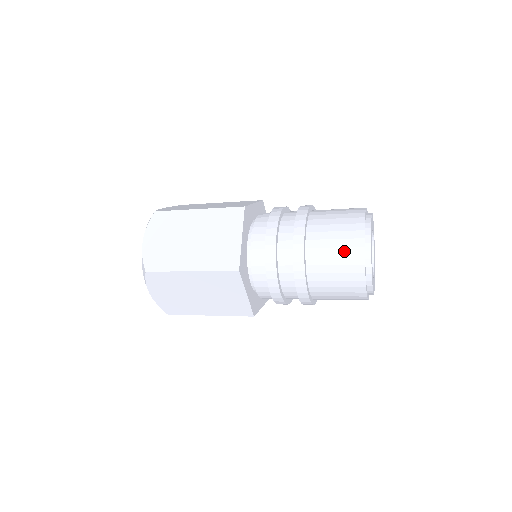
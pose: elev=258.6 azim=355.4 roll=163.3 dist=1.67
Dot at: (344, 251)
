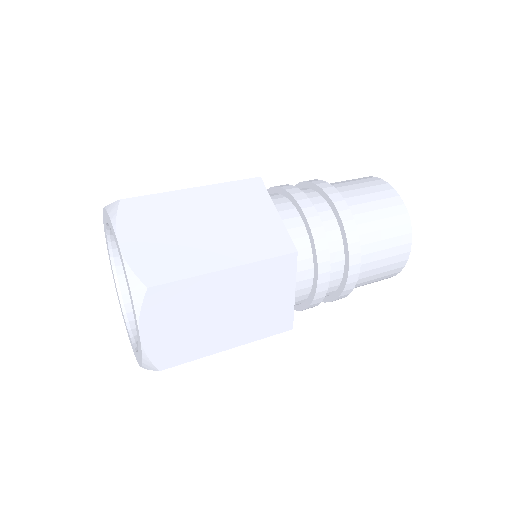
Dot at: (388, 212)
